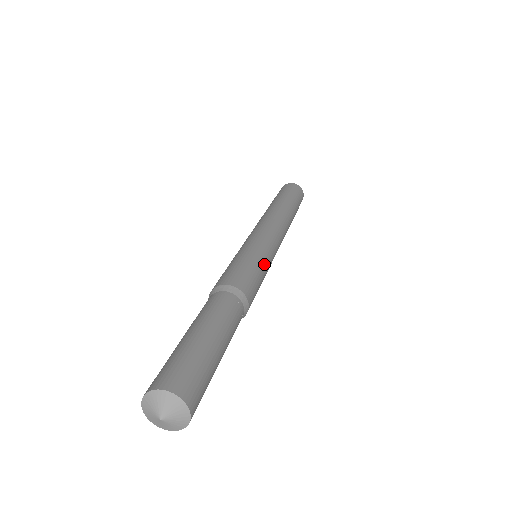
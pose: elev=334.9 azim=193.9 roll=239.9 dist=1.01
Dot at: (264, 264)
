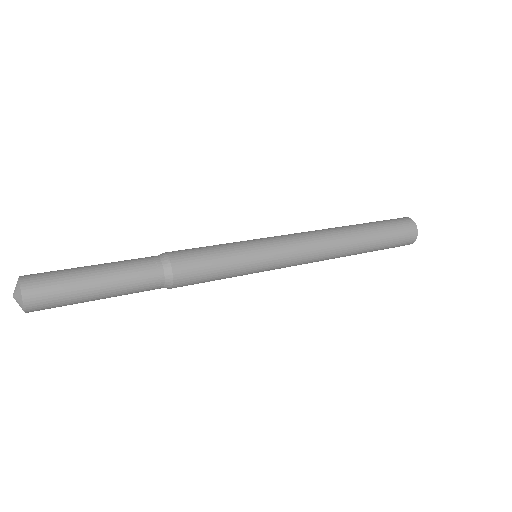
Dot at: (232, 248)
